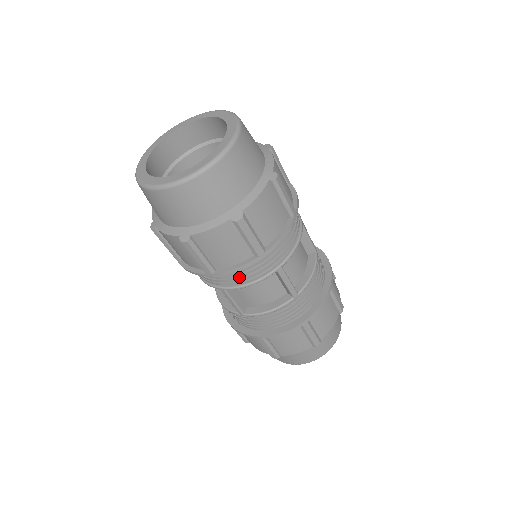
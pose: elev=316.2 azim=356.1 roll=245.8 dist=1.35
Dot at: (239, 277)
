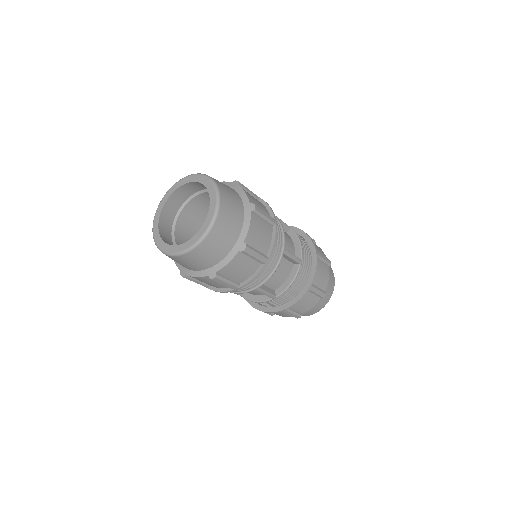
Dot at: occluded
